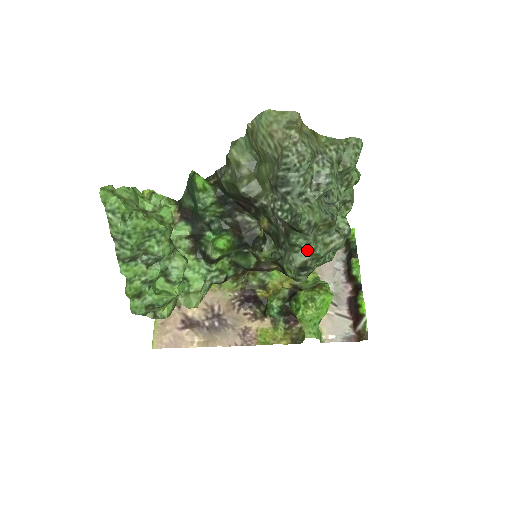
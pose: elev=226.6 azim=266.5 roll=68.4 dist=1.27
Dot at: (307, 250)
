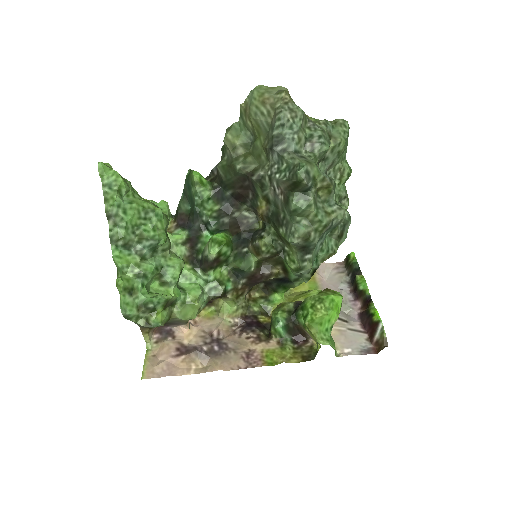
Dot at: (309, 219)
